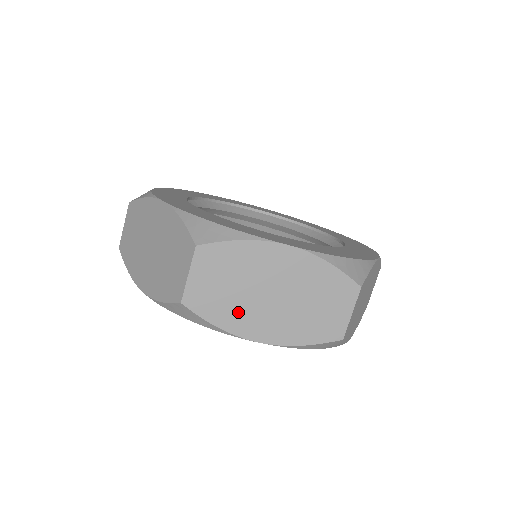
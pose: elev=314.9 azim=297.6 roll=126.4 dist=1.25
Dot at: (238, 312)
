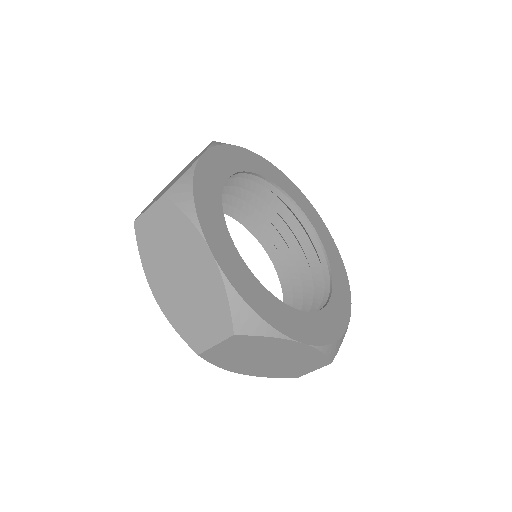
Dot at: (156, 262)
